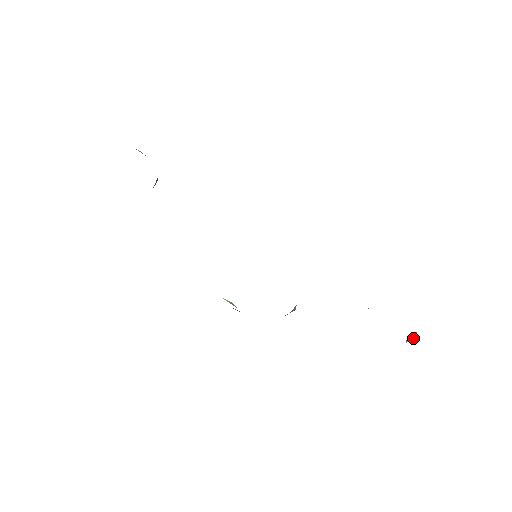
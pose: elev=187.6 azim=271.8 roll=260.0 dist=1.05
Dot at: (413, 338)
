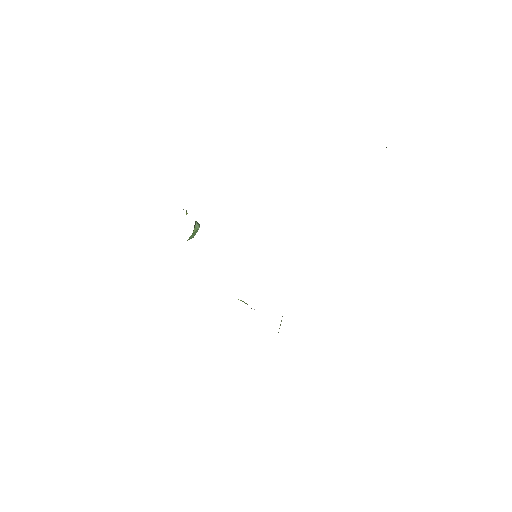
Dot at: occluded
